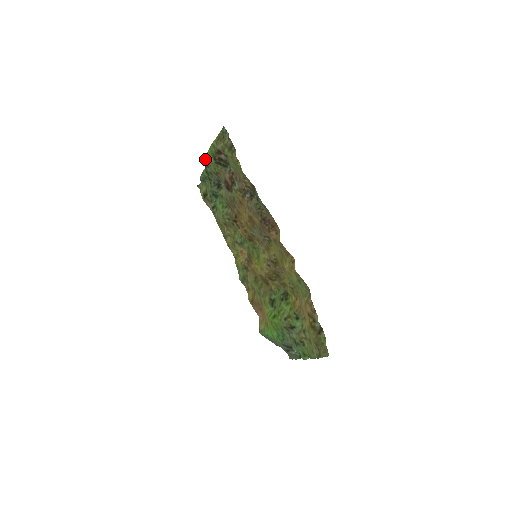
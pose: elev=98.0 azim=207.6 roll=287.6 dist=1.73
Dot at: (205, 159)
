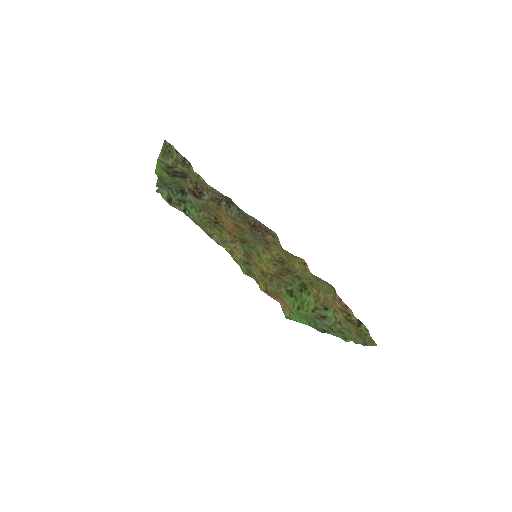
Dot at: (156, 173)
